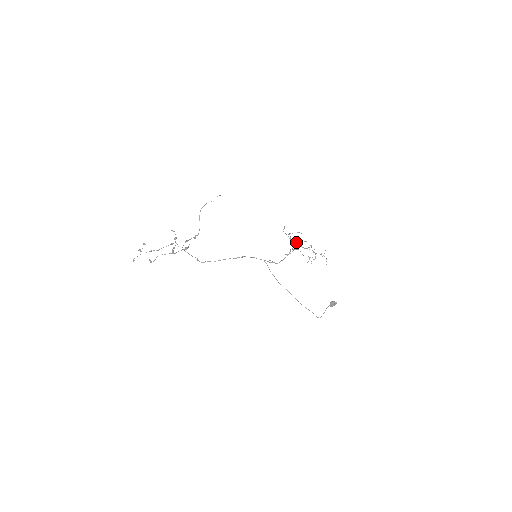
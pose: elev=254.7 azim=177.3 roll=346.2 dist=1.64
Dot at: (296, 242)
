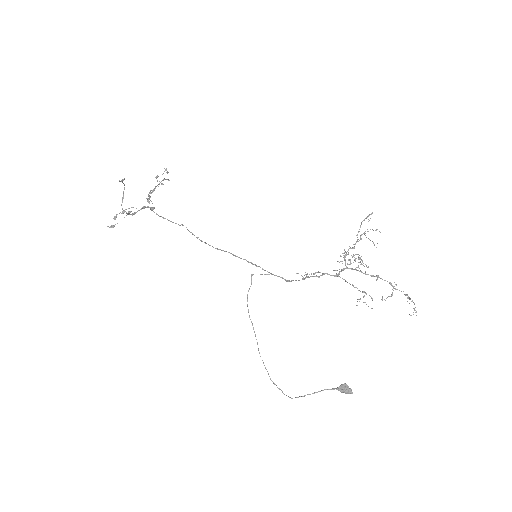
Dot at: occluded
